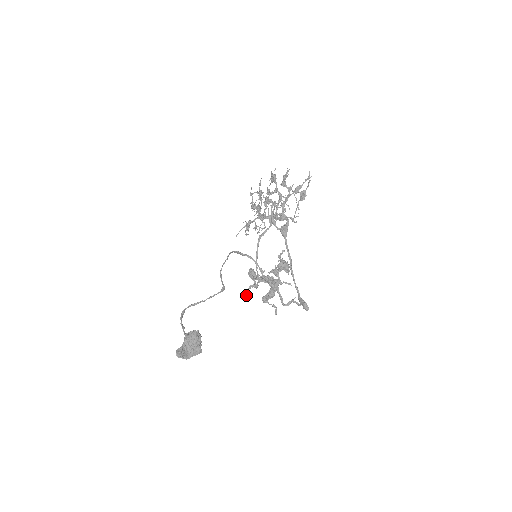
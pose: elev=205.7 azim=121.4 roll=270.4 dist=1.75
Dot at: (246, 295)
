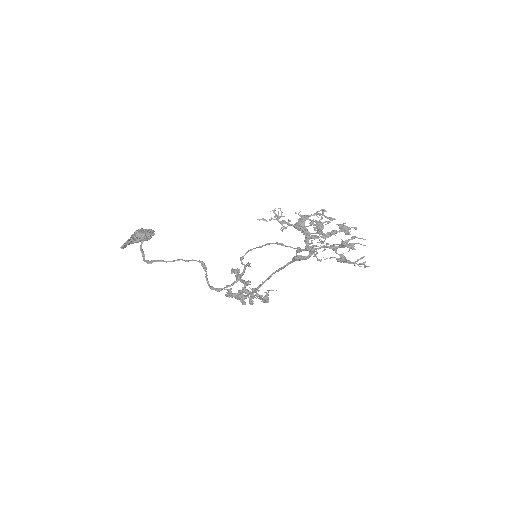
Dot at: (217, 291)
